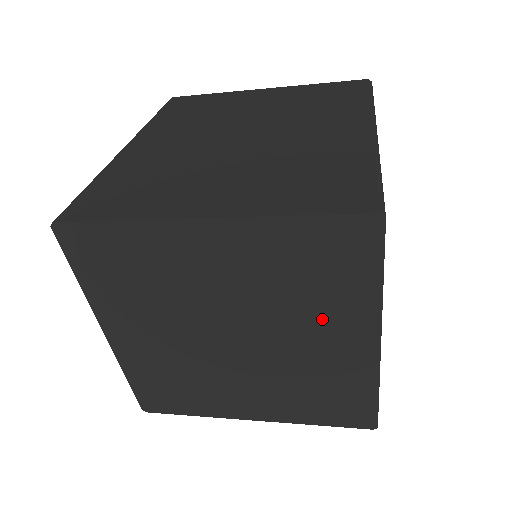
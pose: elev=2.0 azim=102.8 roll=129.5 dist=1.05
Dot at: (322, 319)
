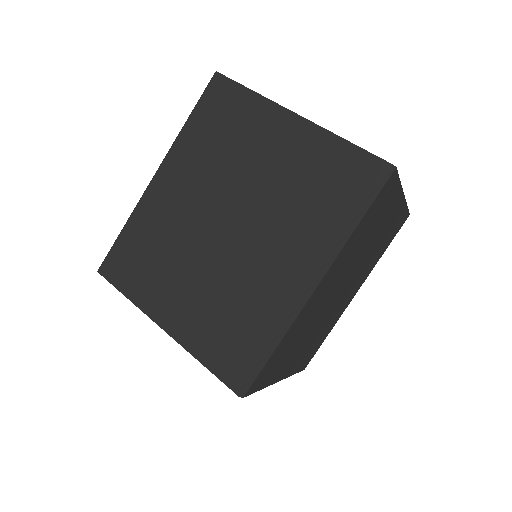
Dot at: occluded
